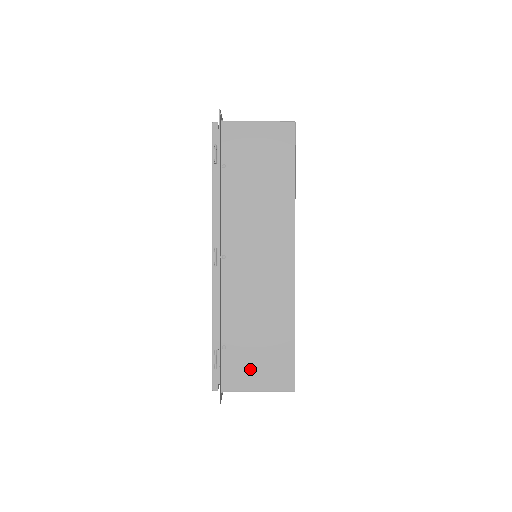
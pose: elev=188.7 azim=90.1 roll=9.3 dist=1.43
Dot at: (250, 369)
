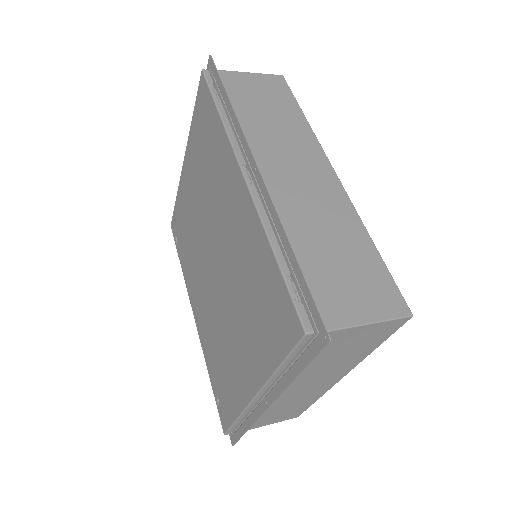
Dot at: (344, 295)
